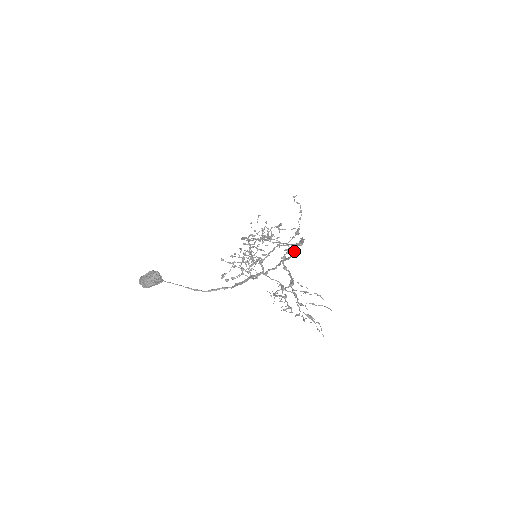
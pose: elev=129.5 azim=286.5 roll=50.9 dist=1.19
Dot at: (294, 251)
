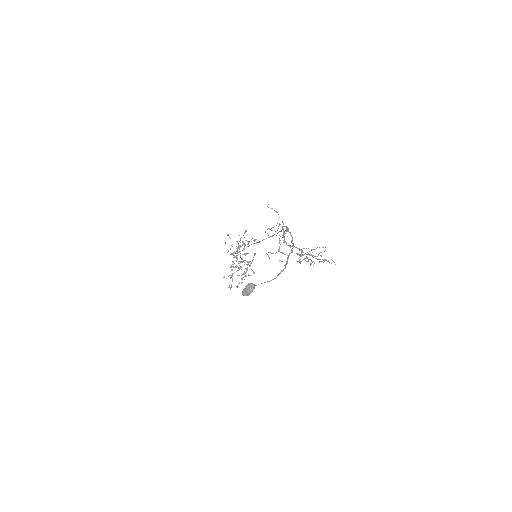
Dot at: occluded
